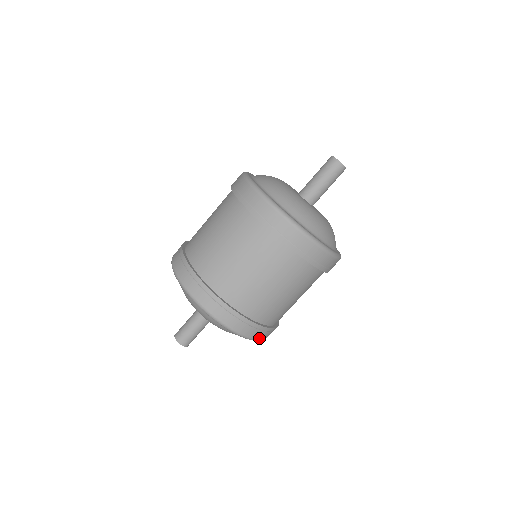
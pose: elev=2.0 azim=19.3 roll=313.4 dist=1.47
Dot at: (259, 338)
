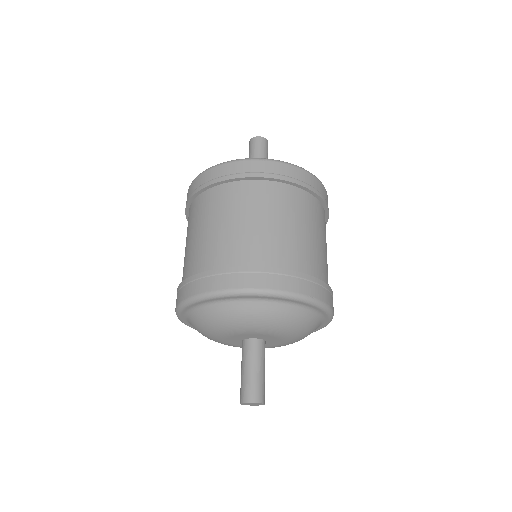
Dot at: (316, 297)
